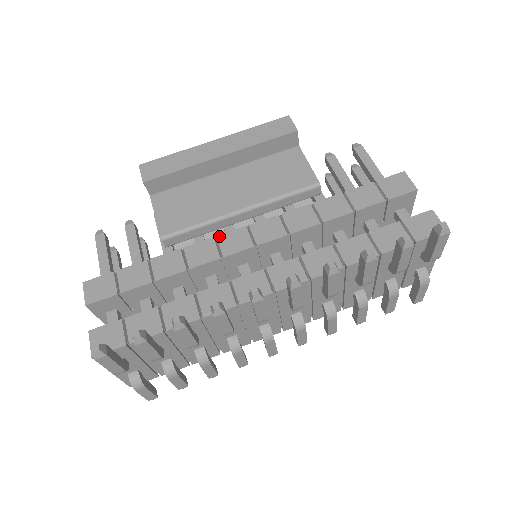
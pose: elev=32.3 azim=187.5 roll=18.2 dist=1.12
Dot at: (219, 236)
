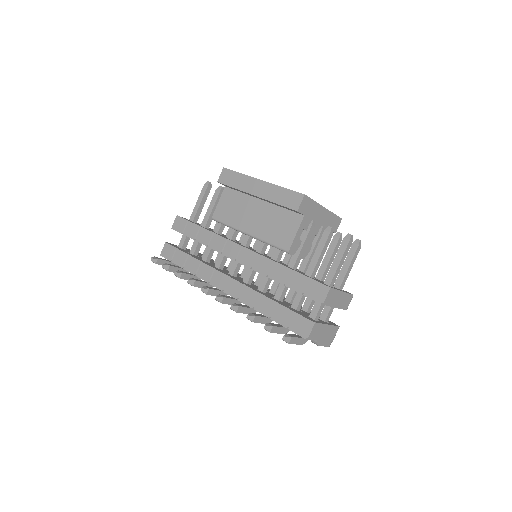
Dot at: (229, 240)
